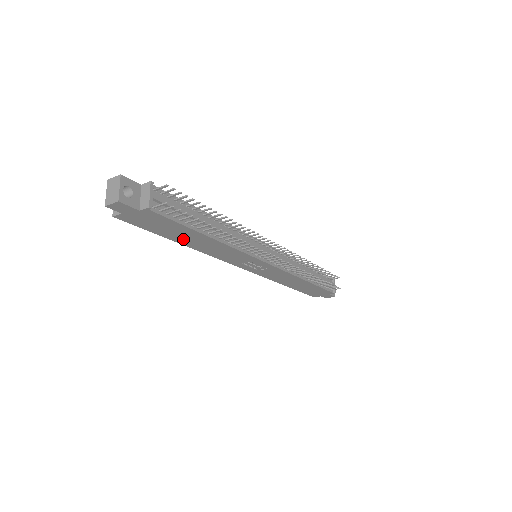
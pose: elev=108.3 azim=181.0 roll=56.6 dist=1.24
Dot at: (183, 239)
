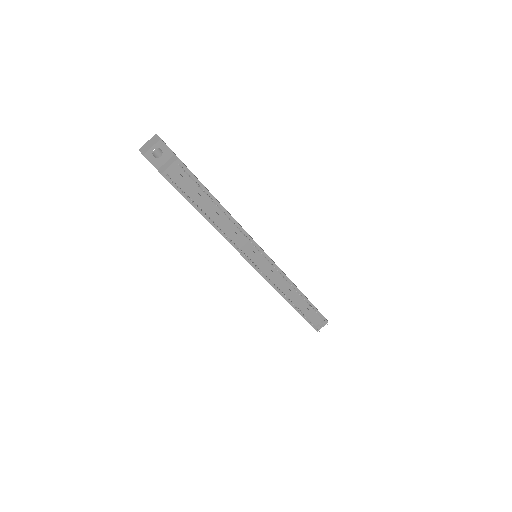
Dot at: occluded
